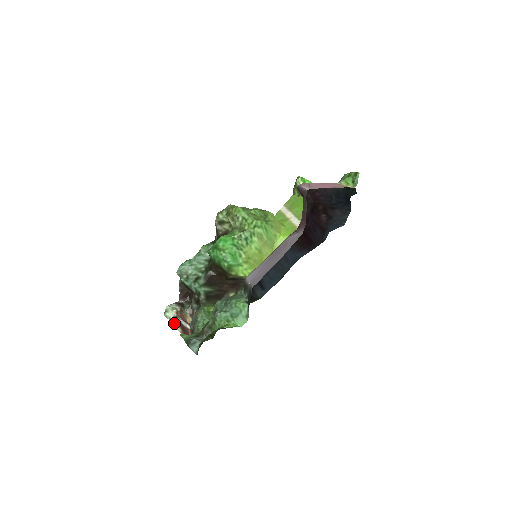
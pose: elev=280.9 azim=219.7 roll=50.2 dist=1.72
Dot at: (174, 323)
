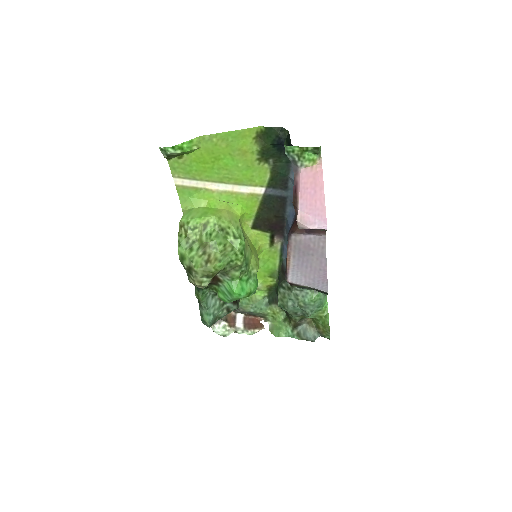
Dot at: (246, 333)
